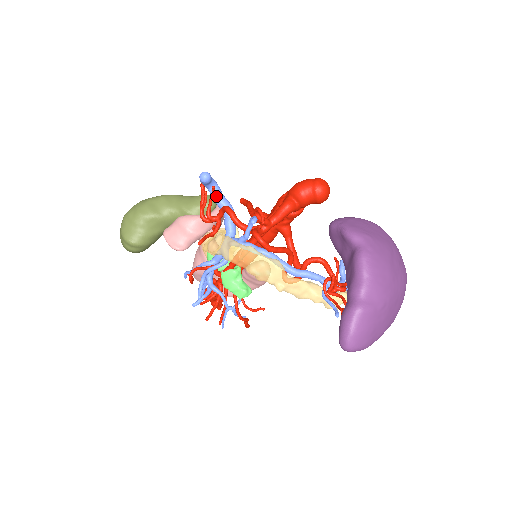
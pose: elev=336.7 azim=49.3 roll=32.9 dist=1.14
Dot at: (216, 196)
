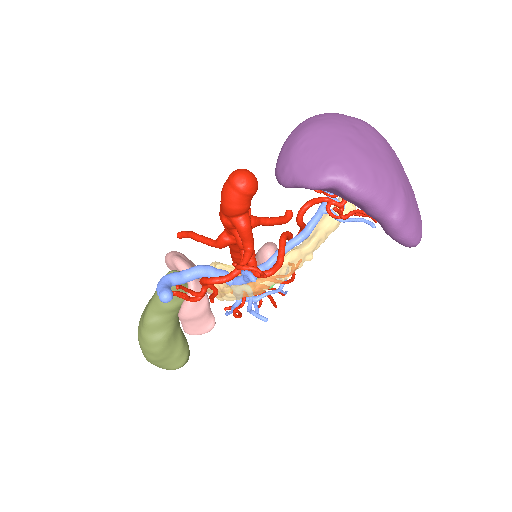
Dot at: (182, 282)
